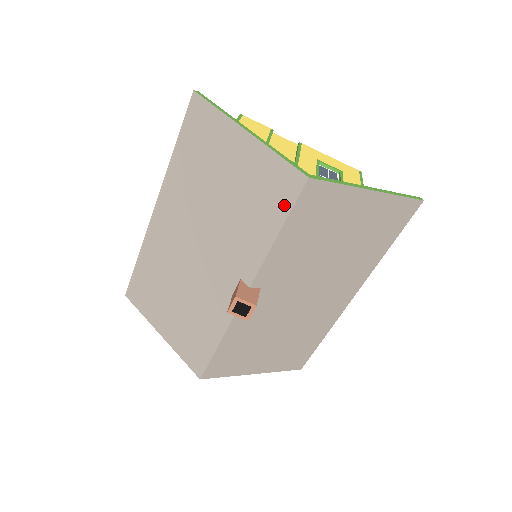
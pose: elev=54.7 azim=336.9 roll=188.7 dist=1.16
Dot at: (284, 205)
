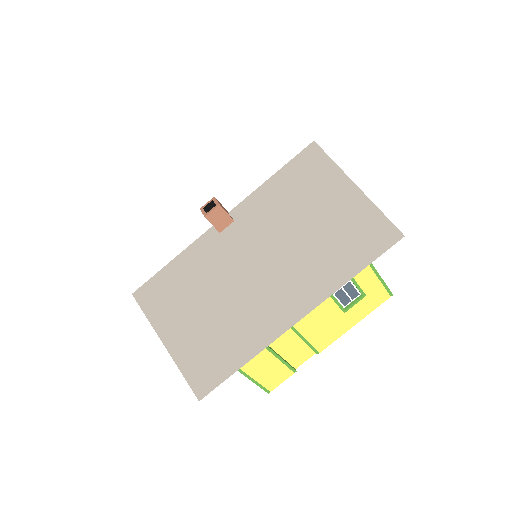
Dot at: occluded
